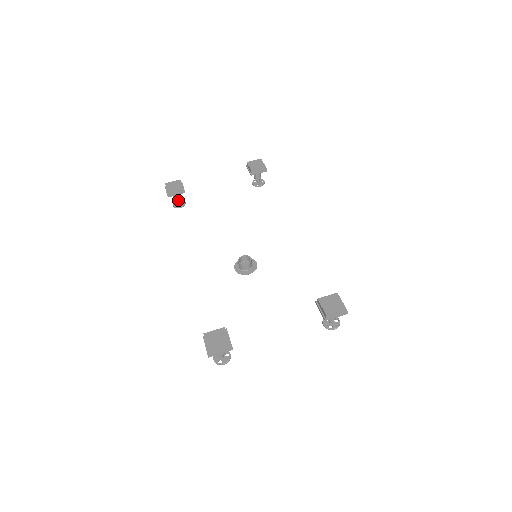
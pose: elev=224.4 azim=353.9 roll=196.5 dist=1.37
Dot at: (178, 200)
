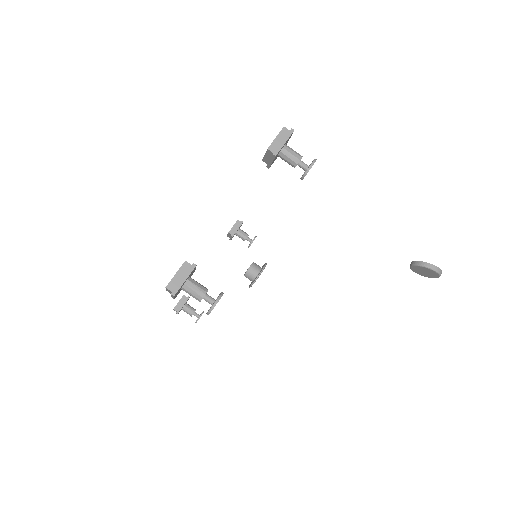
Dot at: (193, 312)
